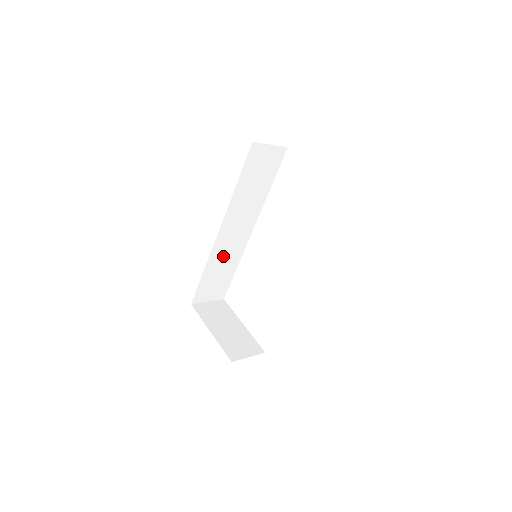
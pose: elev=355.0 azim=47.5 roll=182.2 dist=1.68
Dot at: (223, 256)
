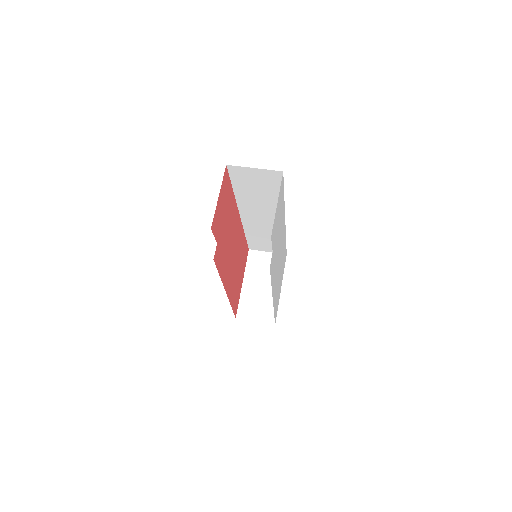
Dot at: (261, 230)
